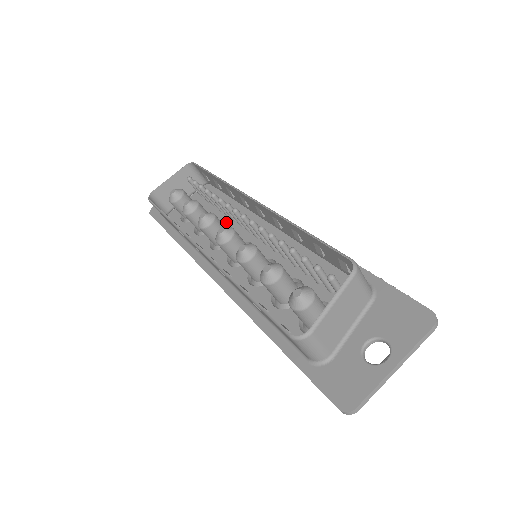
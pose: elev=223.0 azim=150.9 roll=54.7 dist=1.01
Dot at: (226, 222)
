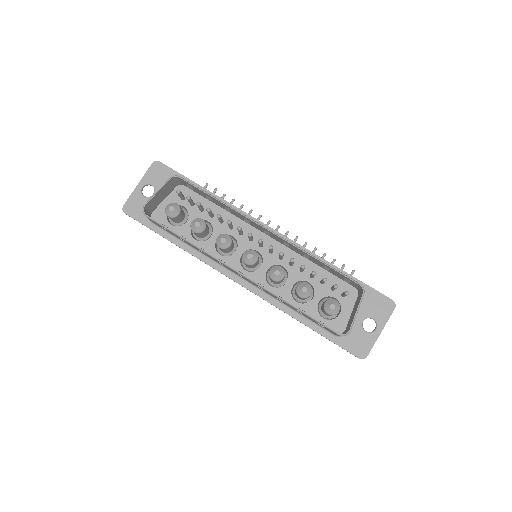
Dot at: (223, 229)
